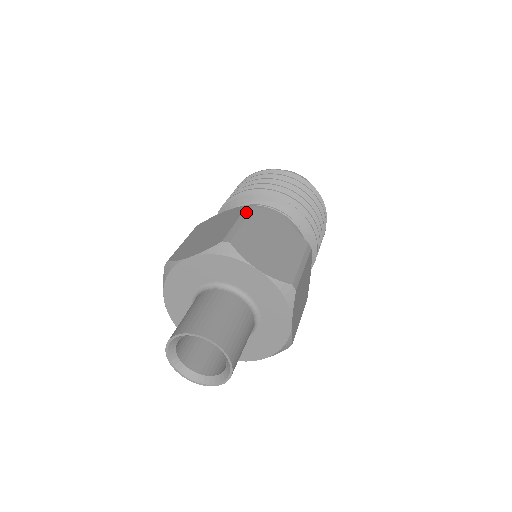
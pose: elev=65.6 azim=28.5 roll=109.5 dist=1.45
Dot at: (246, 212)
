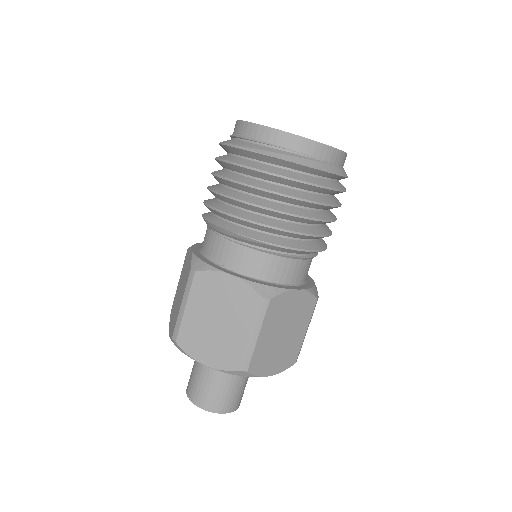
Dot at: (188, 285)
